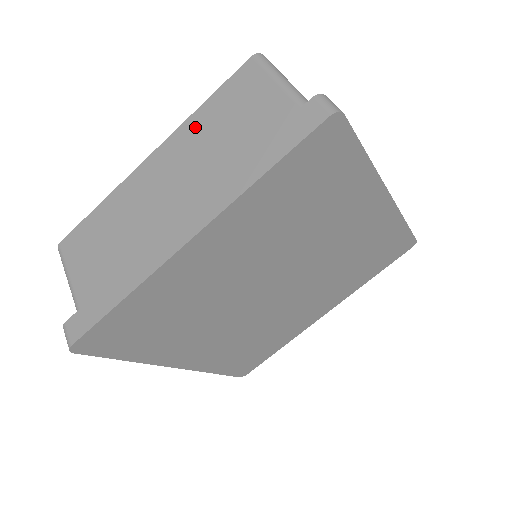
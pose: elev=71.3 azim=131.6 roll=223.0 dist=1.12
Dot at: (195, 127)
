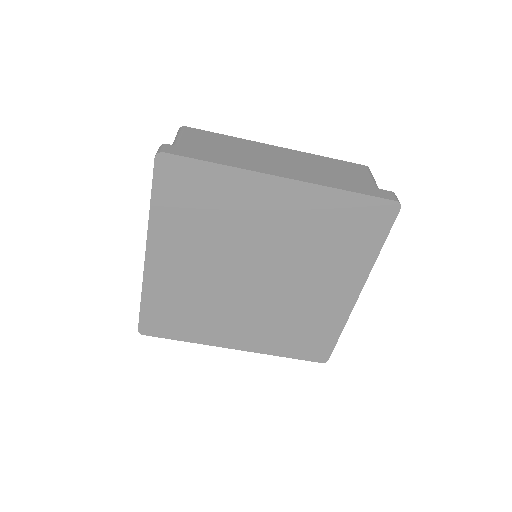
Dot at: (315, 159)
